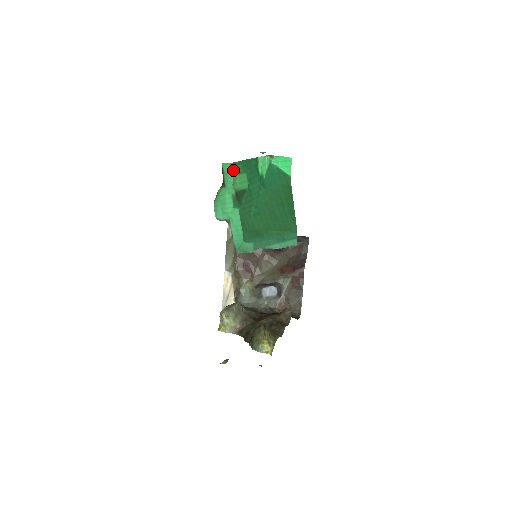
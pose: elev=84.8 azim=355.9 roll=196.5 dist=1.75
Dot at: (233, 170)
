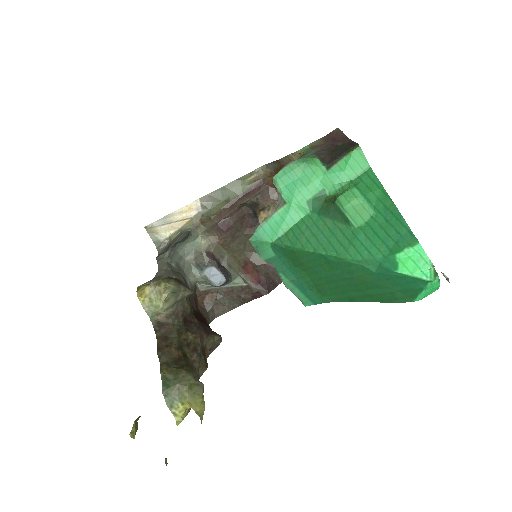
Dot at: (360, 173)
